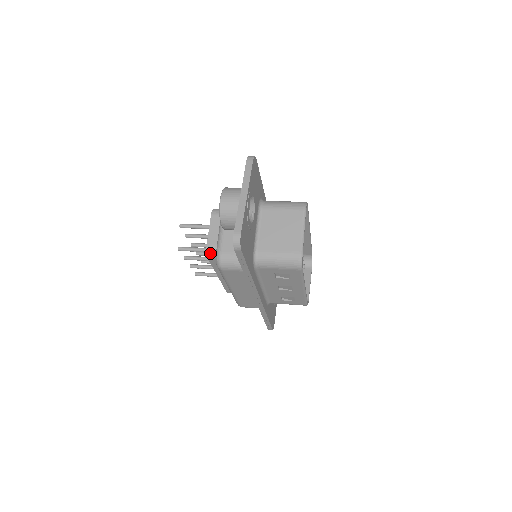
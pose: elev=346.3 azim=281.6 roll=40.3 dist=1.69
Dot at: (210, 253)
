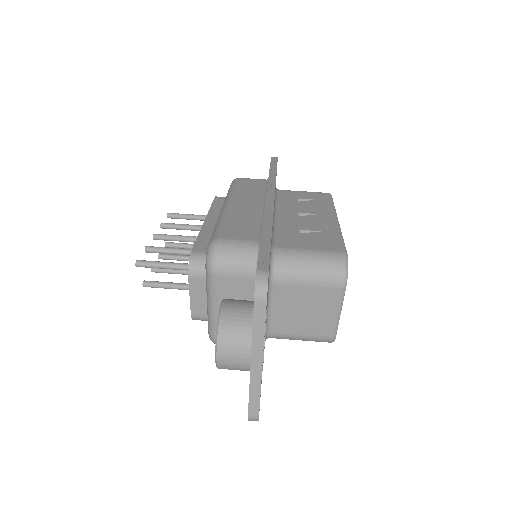
Dot at: occluded
